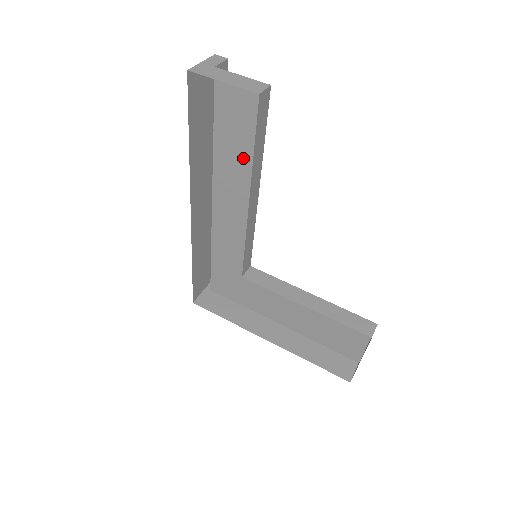
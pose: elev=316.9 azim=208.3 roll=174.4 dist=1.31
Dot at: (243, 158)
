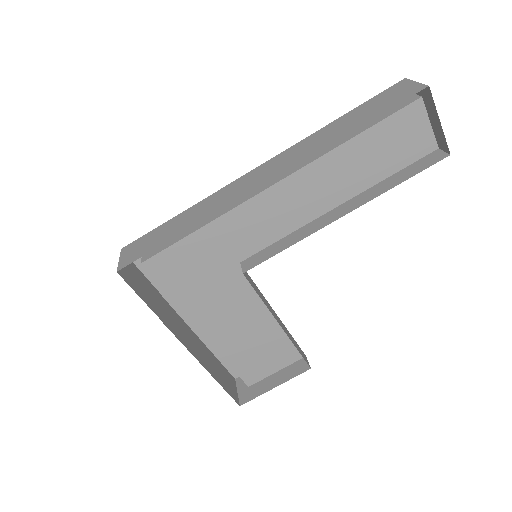
Dot at: (357, 173)
